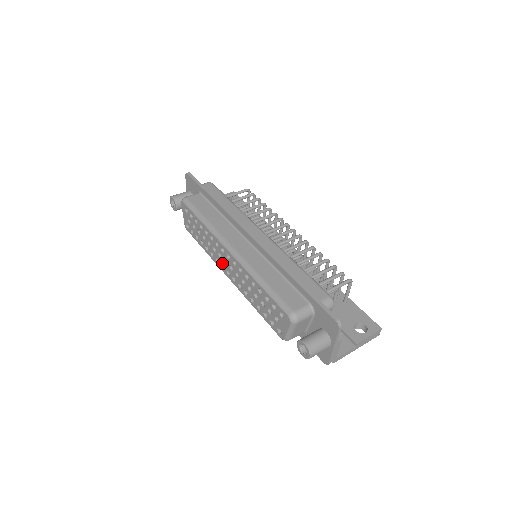
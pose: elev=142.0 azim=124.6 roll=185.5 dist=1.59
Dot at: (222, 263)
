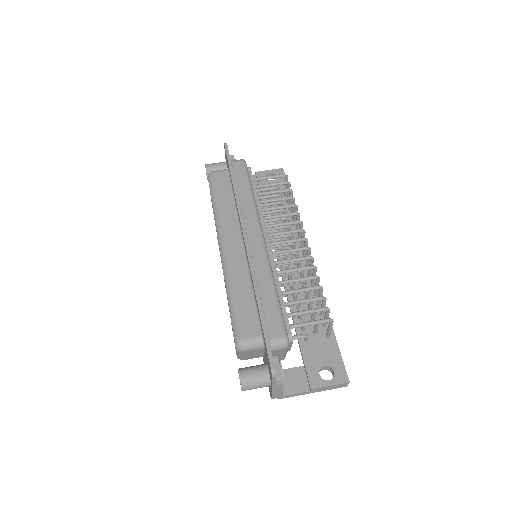
Dot at: occluded
